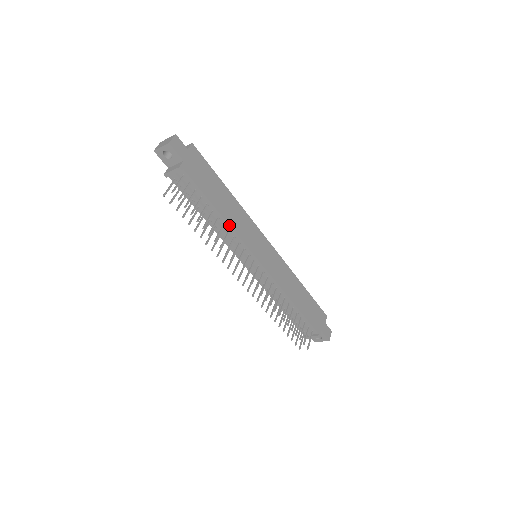
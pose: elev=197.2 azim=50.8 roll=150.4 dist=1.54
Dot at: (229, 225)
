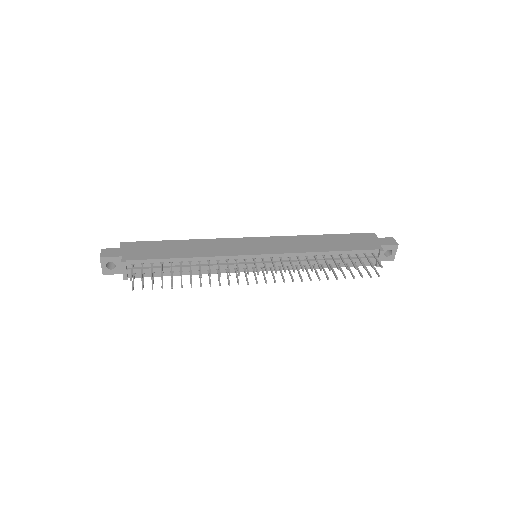
Dot at: (202, 257)
